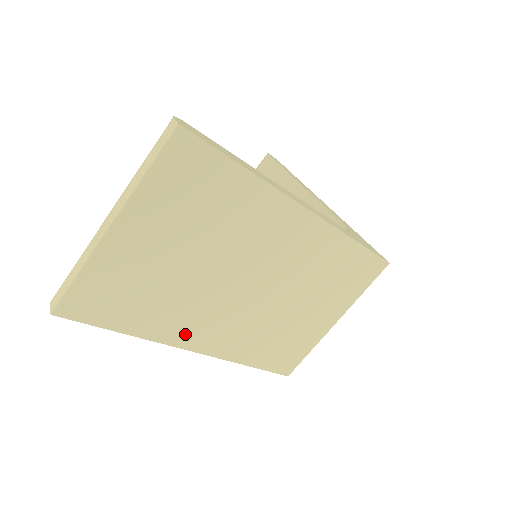
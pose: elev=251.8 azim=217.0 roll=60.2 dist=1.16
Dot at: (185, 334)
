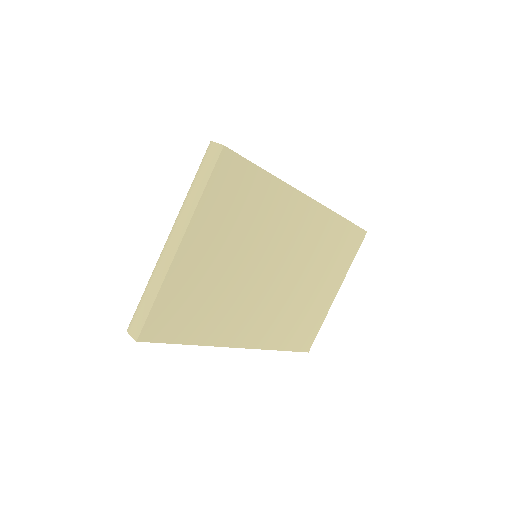
Dot at: (235, 333)
